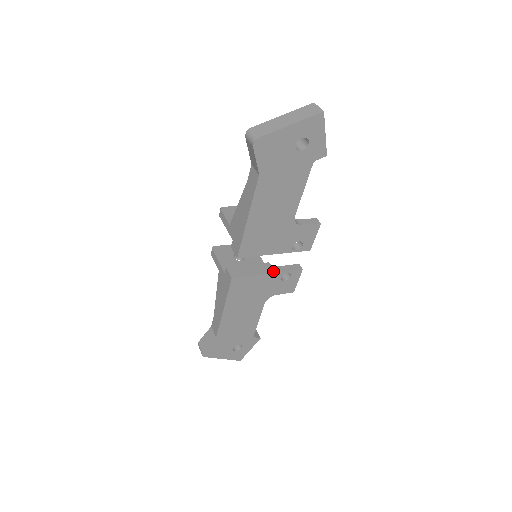
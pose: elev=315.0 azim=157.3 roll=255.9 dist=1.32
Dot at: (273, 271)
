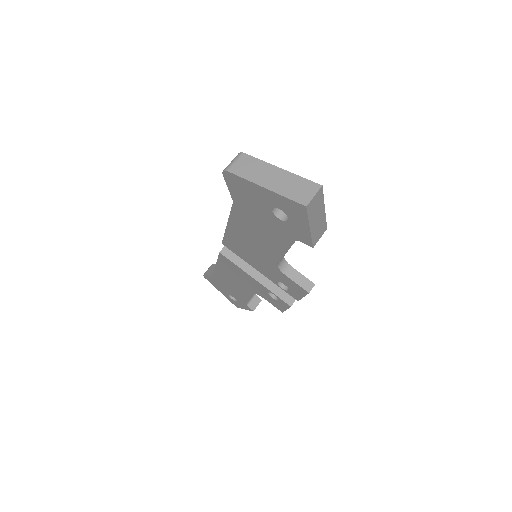
Dot at: (262, 281)
